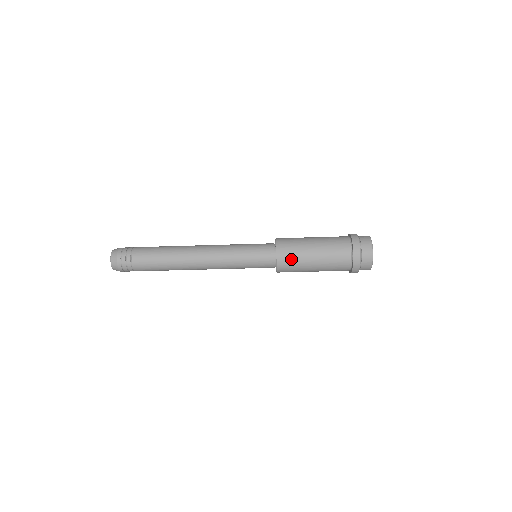
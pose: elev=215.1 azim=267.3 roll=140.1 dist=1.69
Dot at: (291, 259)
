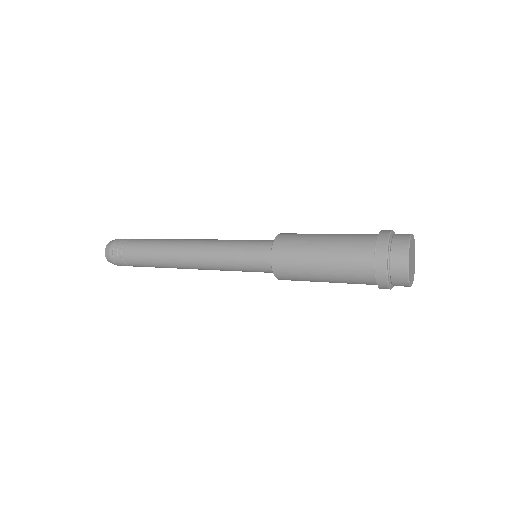
Dot at: occluded
